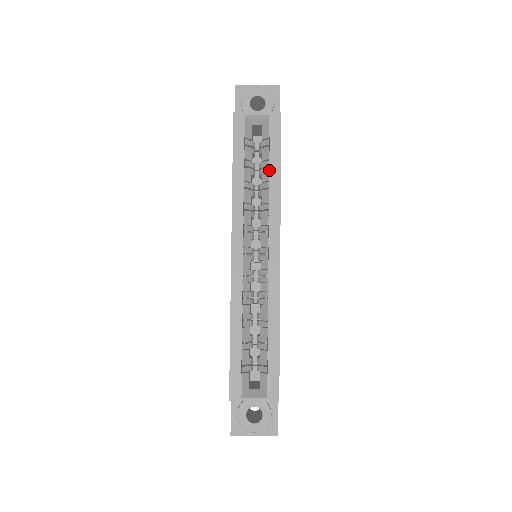
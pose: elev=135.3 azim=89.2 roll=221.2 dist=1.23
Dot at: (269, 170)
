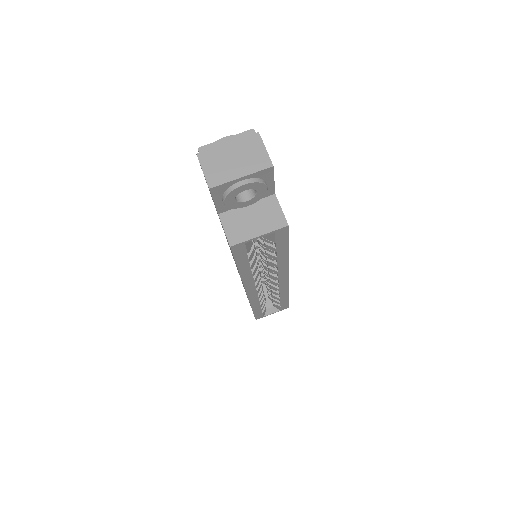
Dot at: (276, 256)
